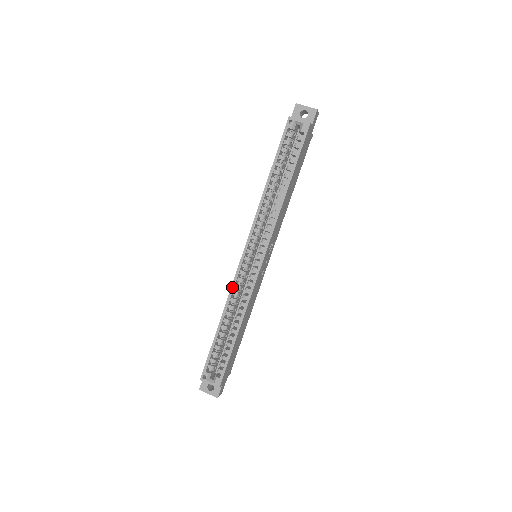
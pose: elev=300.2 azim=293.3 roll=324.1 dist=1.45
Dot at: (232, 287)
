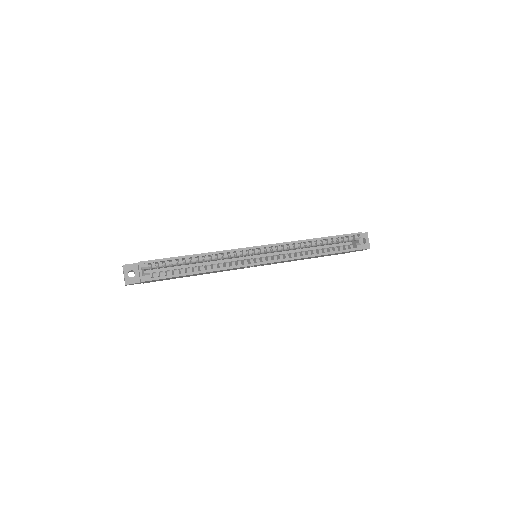
Dot at: (230, 250)
